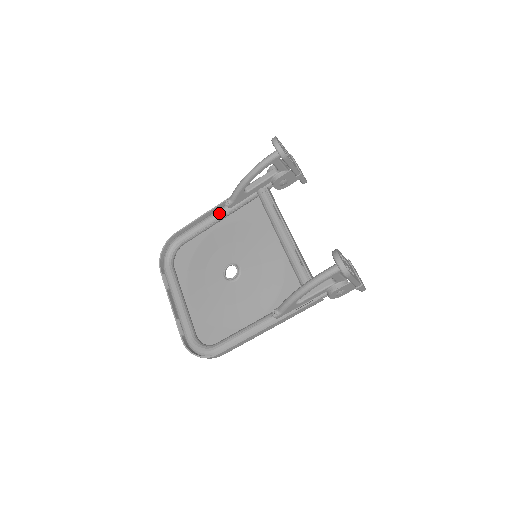
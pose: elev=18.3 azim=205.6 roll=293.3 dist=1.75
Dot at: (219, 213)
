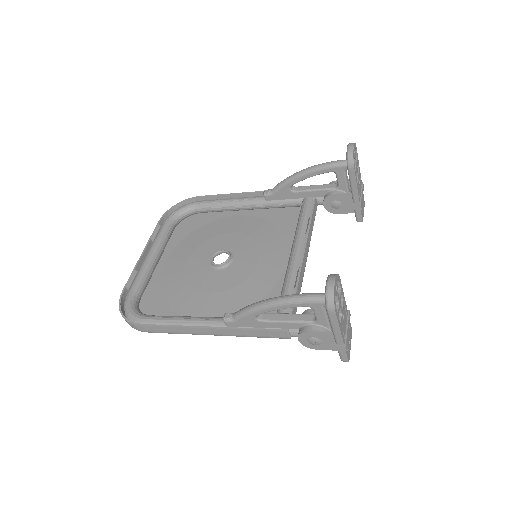
Dot at: (253, 199)
